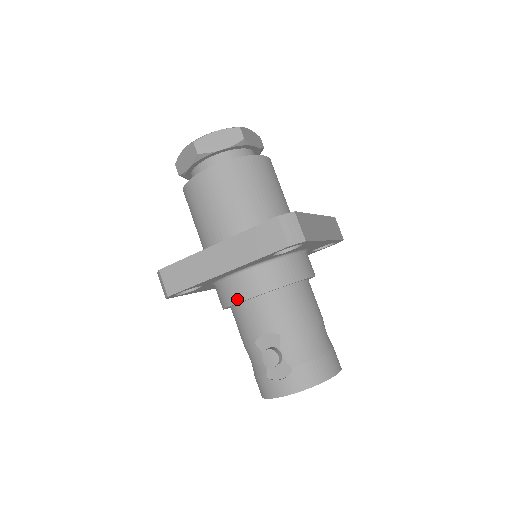
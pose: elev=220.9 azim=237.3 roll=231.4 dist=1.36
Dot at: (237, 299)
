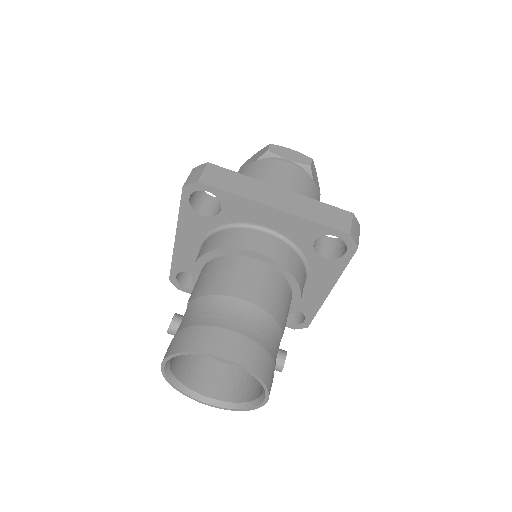
Dot at: occluded
